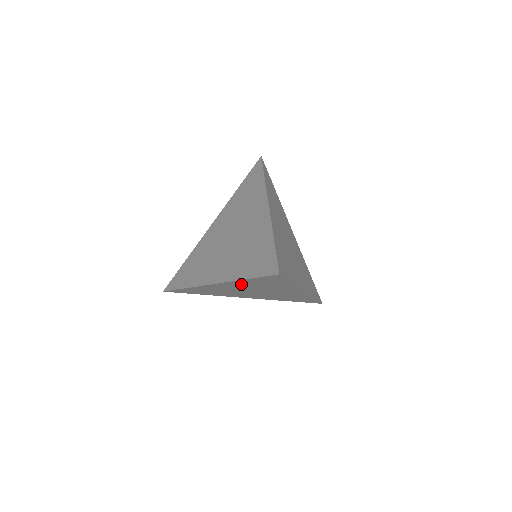
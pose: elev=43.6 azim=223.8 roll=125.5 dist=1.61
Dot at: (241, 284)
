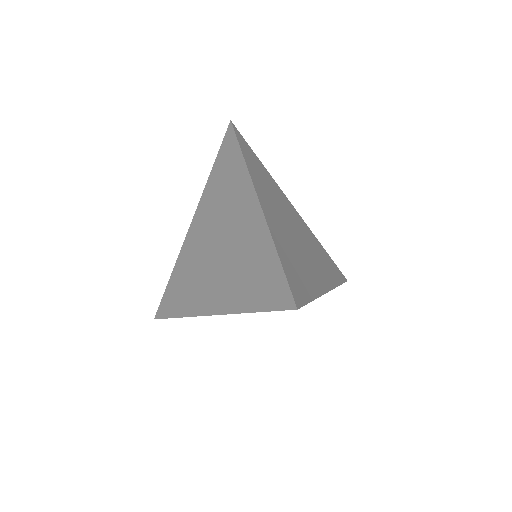
Dot at: occluded
